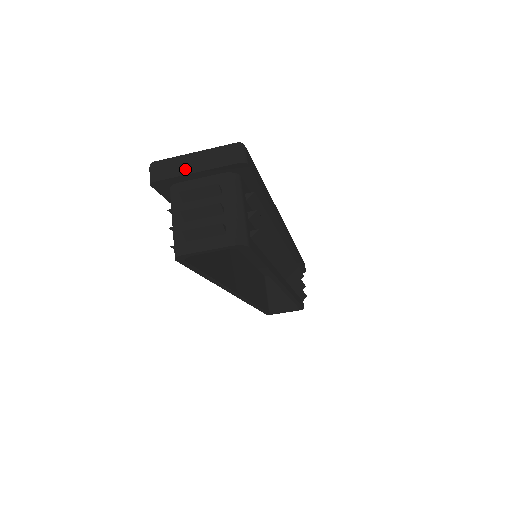
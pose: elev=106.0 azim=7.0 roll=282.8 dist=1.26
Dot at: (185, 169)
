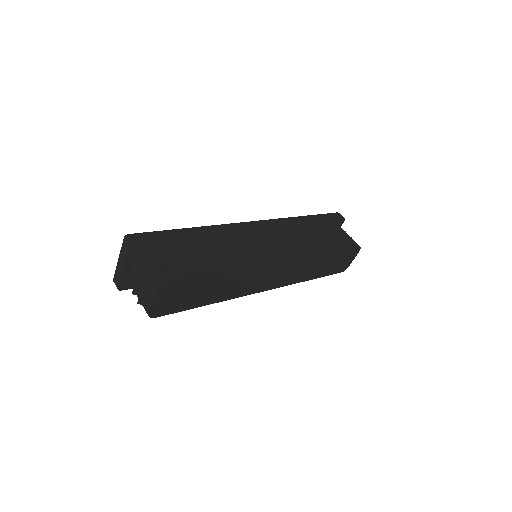
Dot at: (120, 271)
